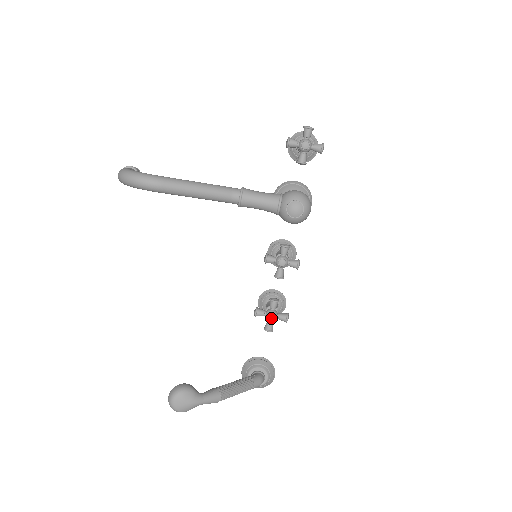
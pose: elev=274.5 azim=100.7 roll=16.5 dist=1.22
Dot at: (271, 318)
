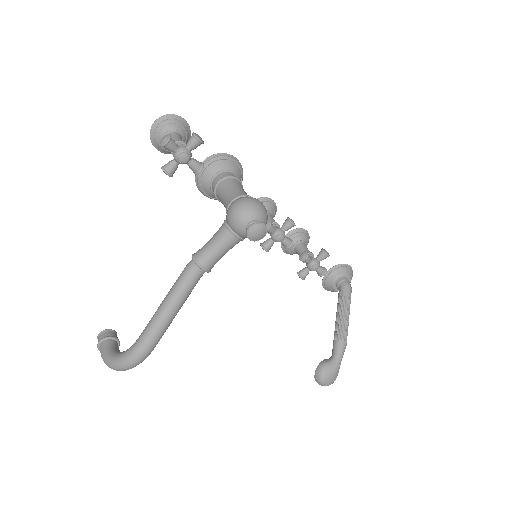
Dot at: (317, 269)
